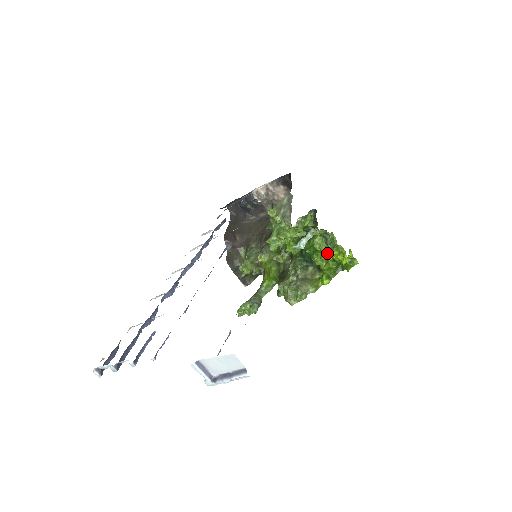
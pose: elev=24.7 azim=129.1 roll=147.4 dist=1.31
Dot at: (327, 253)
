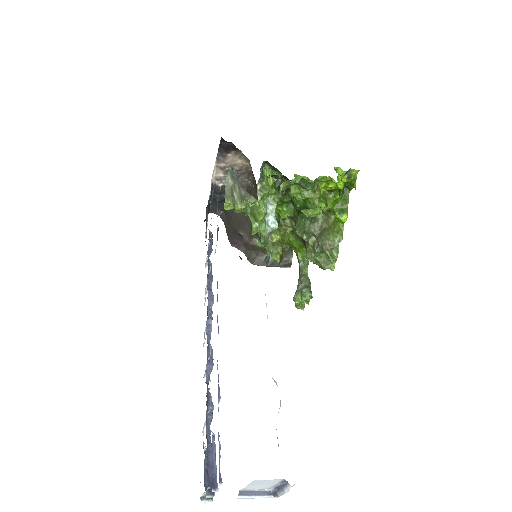
Dot at: (314, 195)
